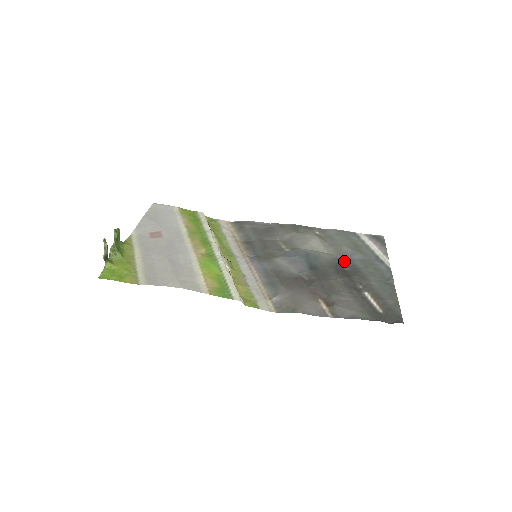
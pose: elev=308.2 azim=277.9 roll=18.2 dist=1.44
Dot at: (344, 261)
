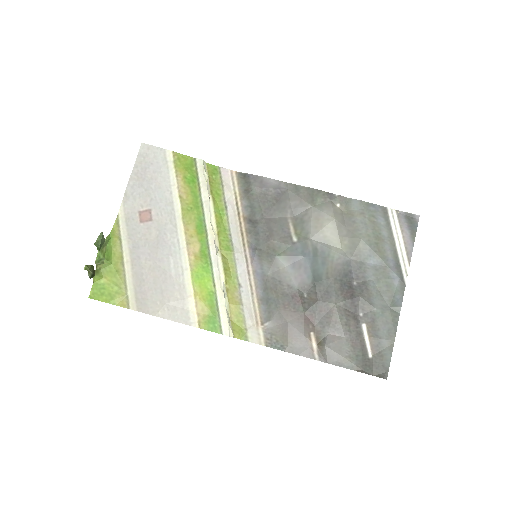
Dot at: (355, 268)
